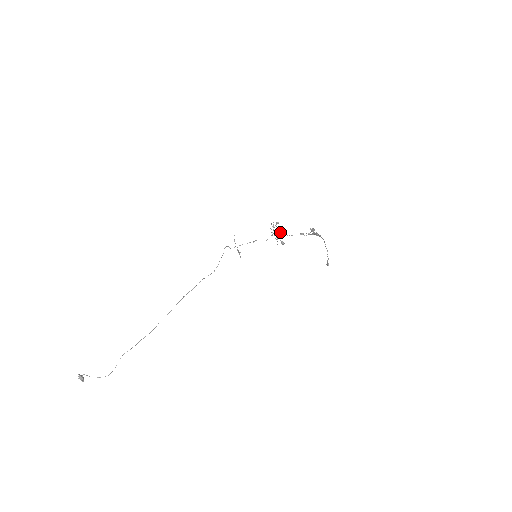
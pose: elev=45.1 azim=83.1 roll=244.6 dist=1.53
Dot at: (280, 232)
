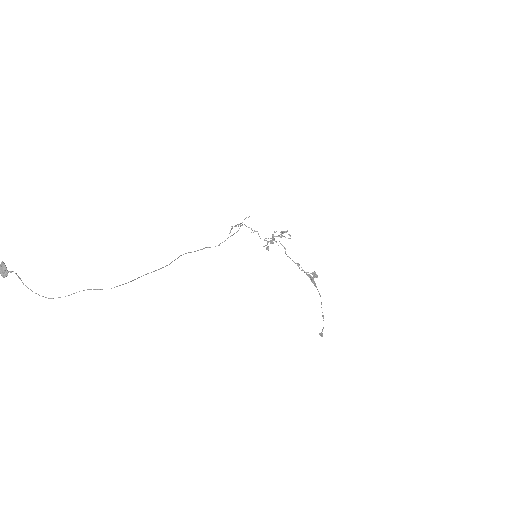
Dot at: occluded
